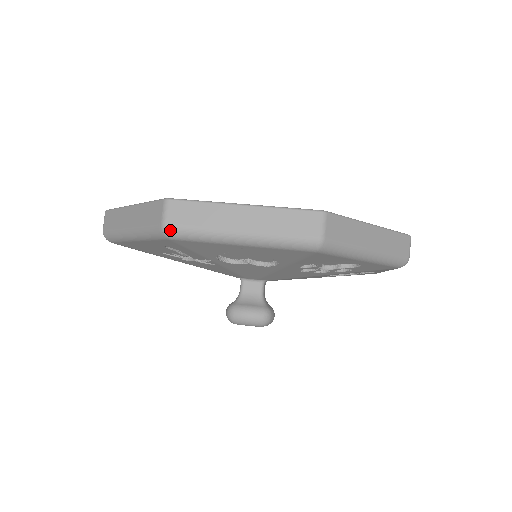
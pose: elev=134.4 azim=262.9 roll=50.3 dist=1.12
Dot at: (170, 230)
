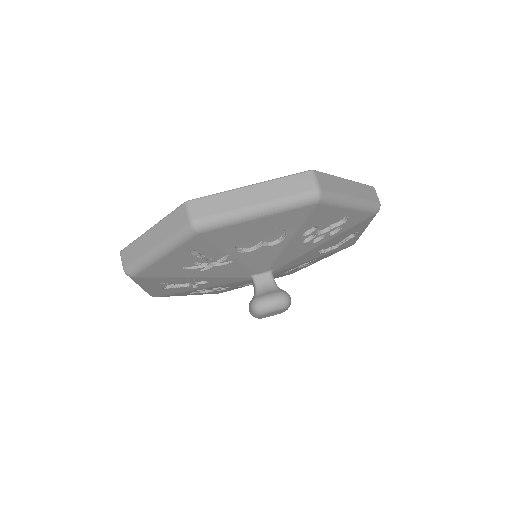
Dot at: (198, 224)
